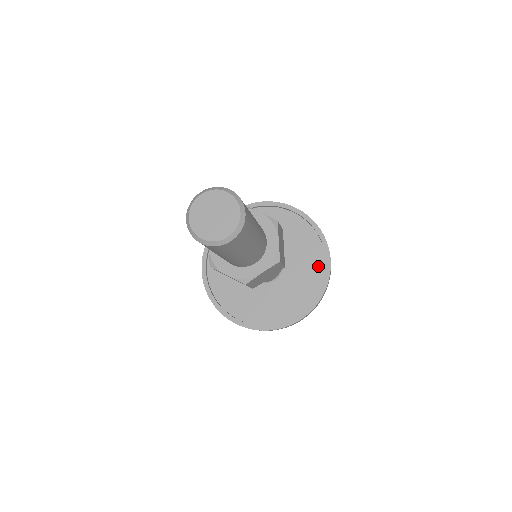
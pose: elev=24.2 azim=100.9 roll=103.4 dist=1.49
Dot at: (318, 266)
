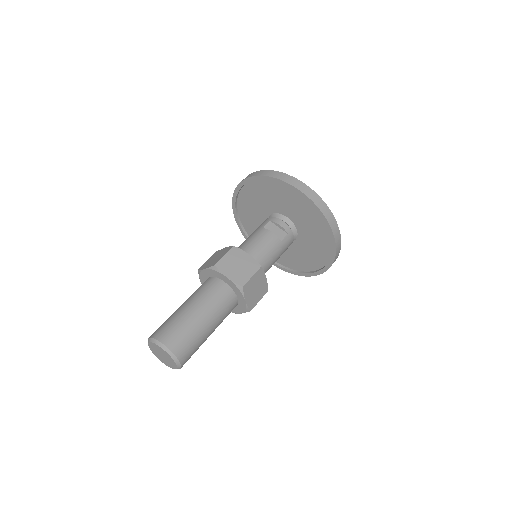
Dot at: (326, 243)
